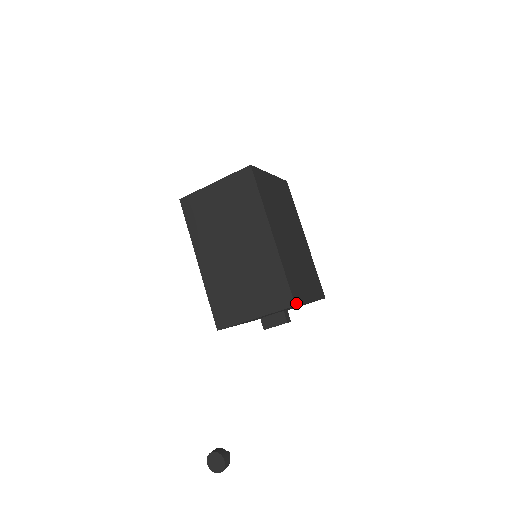
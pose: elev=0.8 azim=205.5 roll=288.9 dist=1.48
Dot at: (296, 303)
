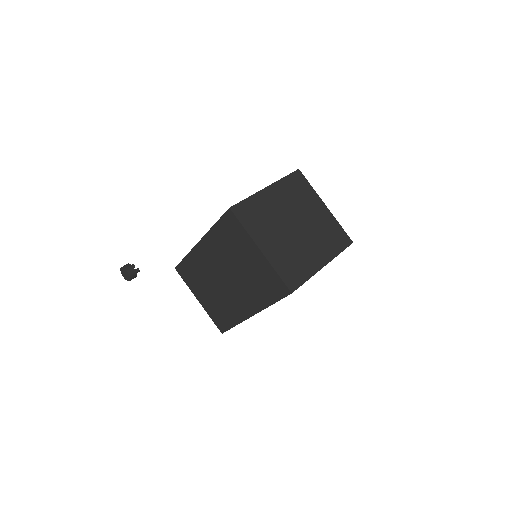
Dot at: occluded
